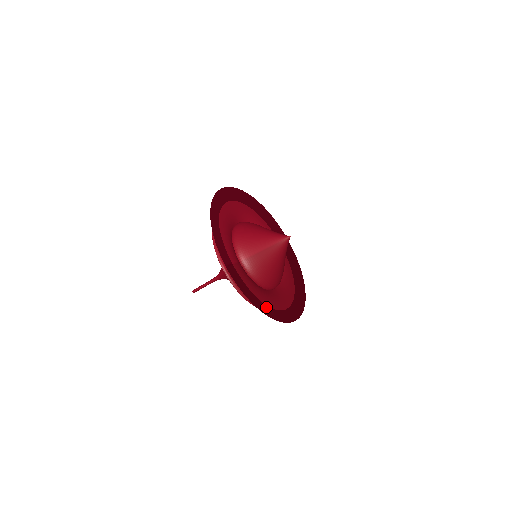
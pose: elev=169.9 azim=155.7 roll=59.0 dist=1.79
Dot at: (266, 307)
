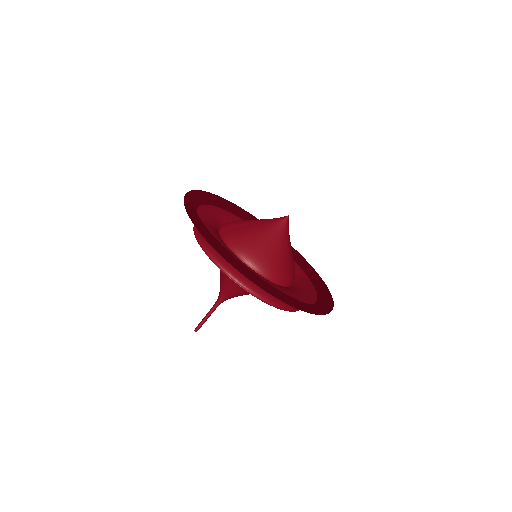
Dot at: (226, 249)
